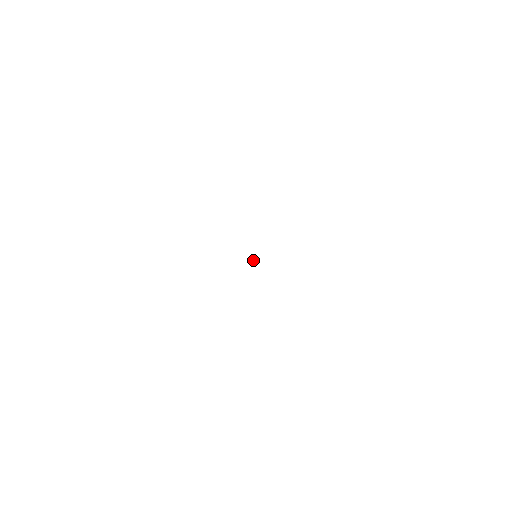
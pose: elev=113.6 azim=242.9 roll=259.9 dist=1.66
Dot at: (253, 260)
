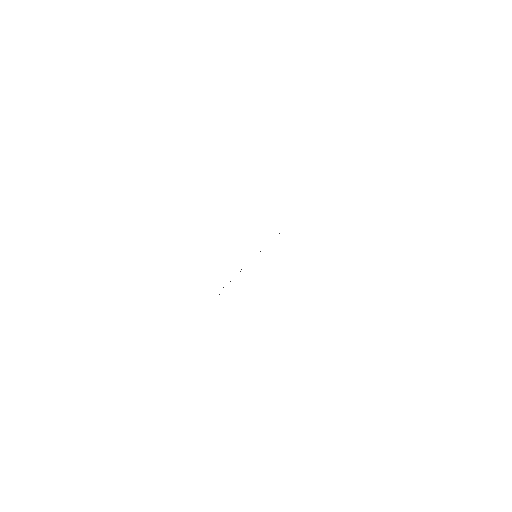
Dot at: occluded
